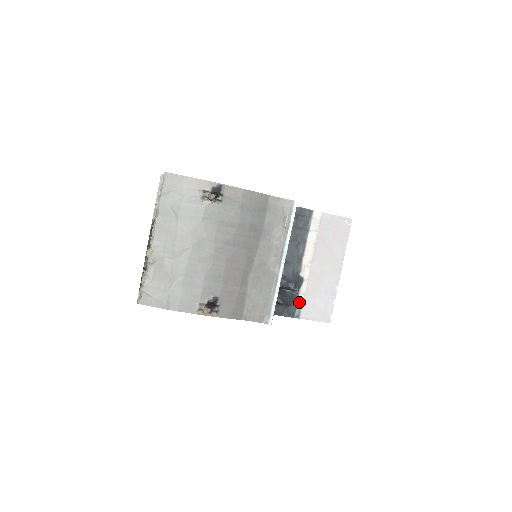
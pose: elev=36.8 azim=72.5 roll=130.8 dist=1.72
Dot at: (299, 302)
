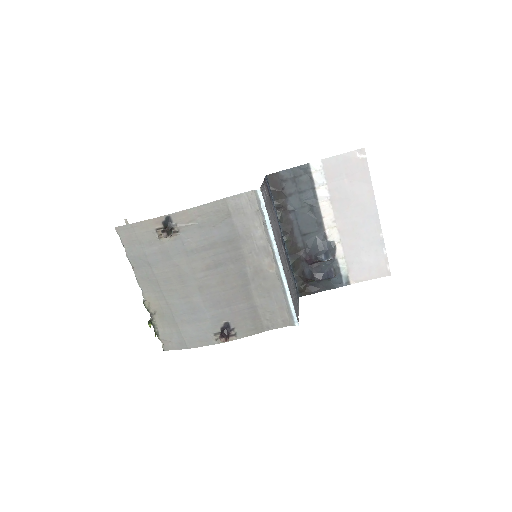
Dot at: (342, 268)
